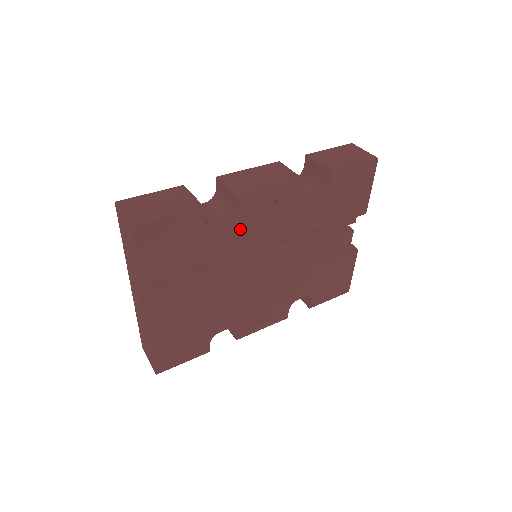
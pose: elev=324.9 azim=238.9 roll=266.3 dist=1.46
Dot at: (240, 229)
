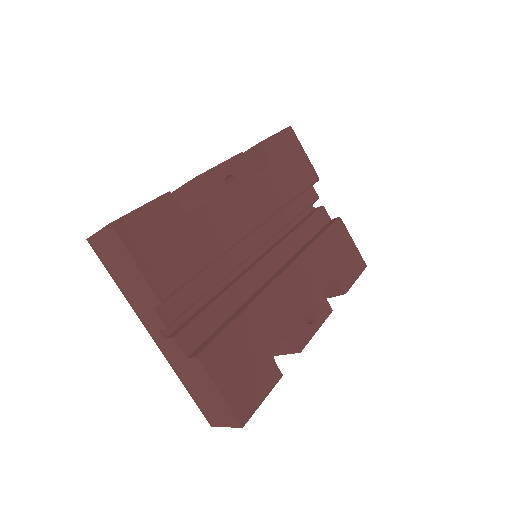
Dot at: (219, 211)
